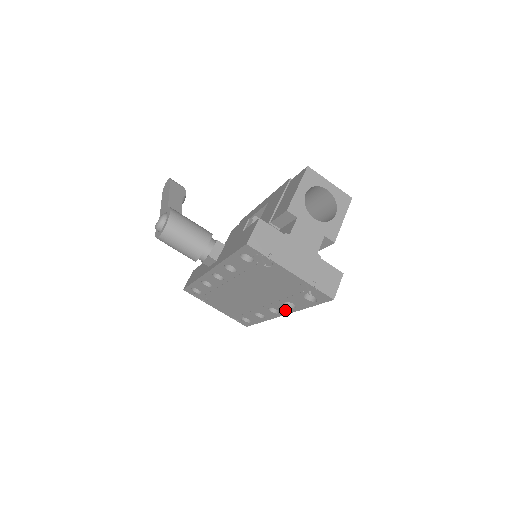
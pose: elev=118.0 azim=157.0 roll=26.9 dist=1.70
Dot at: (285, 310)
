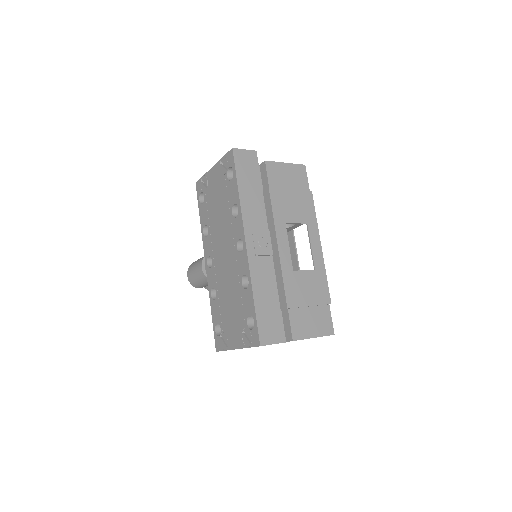
Dot at: (240, 228)
